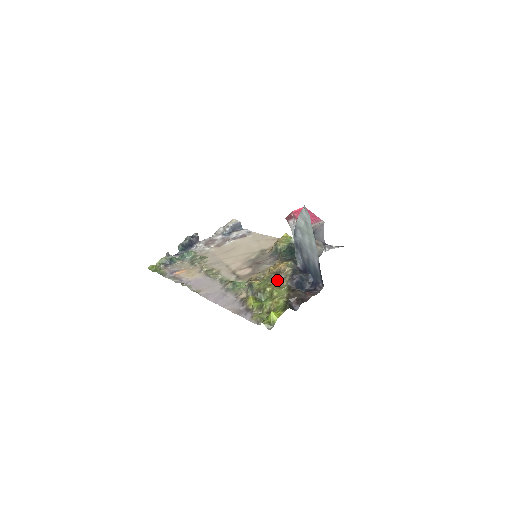
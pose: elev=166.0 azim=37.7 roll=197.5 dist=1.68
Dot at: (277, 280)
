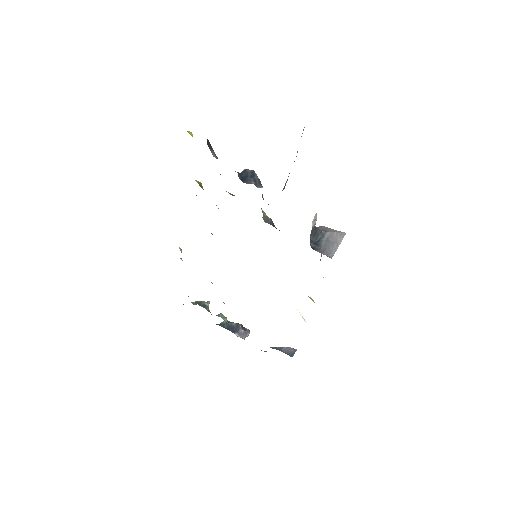
Dot at: occluded
